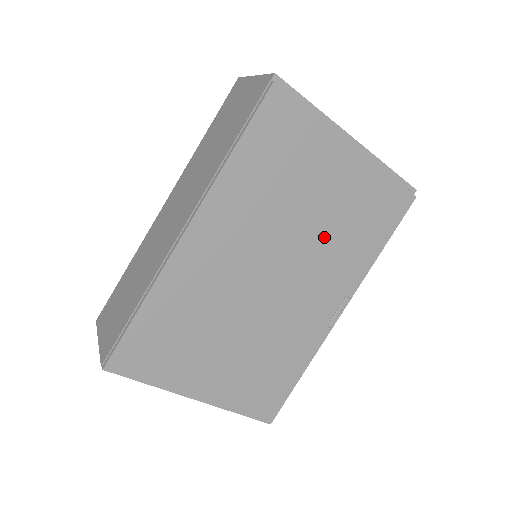
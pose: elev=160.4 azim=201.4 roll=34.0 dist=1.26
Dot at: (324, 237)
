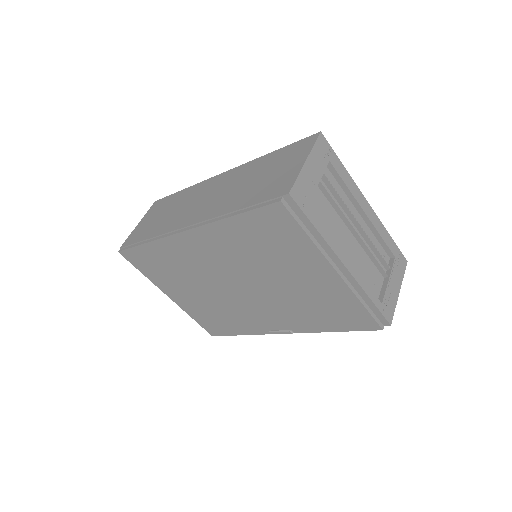
Dot at: (286, 296)
